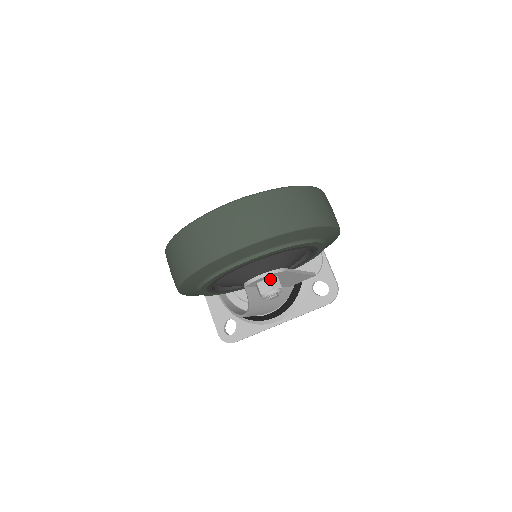
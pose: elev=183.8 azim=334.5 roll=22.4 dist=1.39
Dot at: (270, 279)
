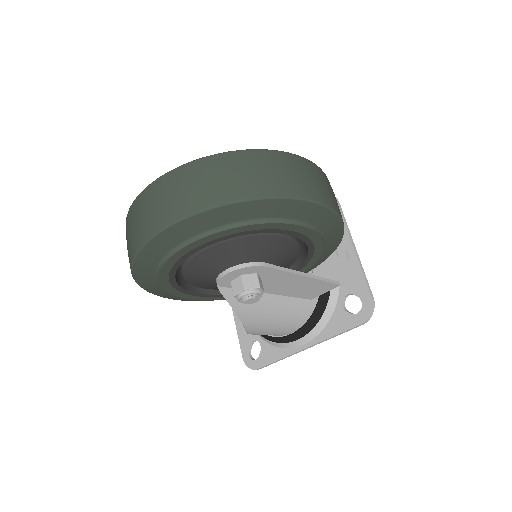
Dot at: (245, 276)
